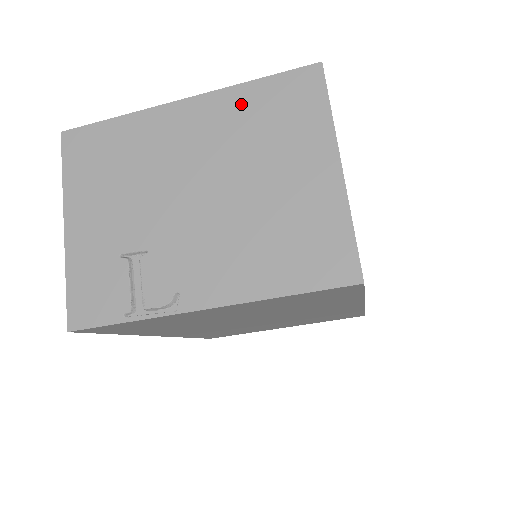
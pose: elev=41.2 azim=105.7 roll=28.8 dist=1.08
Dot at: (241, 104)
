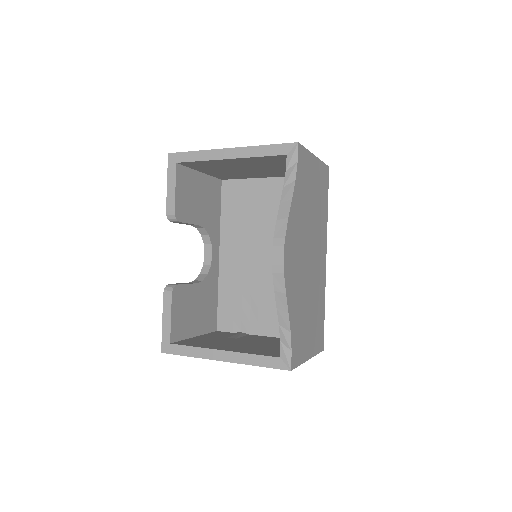
Dot at: occluded
